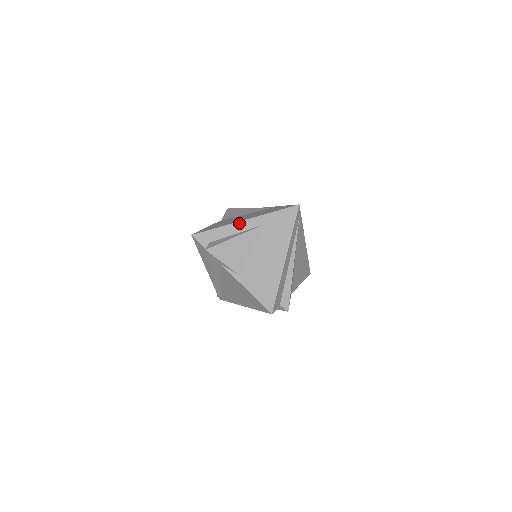
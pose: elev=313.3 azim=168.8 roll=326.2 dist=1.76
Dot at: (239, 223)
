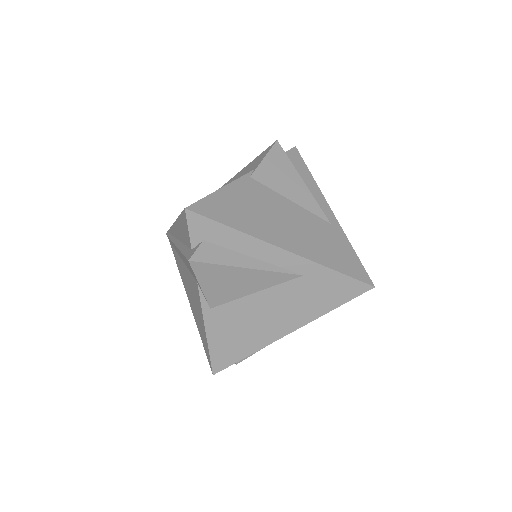
Dot at: (272, 247)
